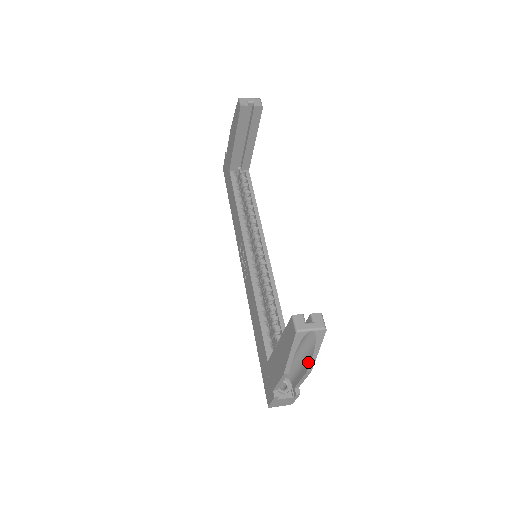
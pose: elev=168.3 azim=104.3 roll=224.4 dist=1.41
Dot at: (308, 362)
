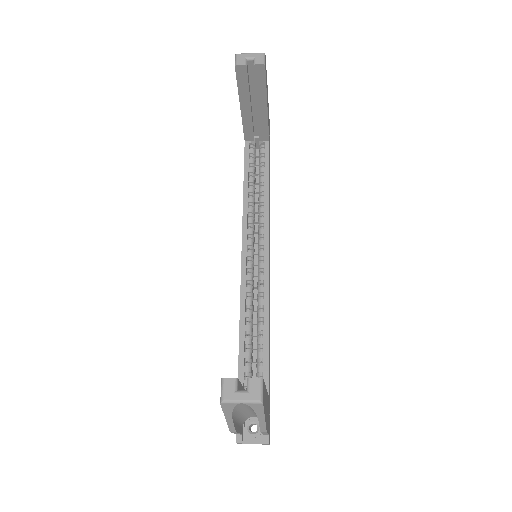
Dot at: occluded
